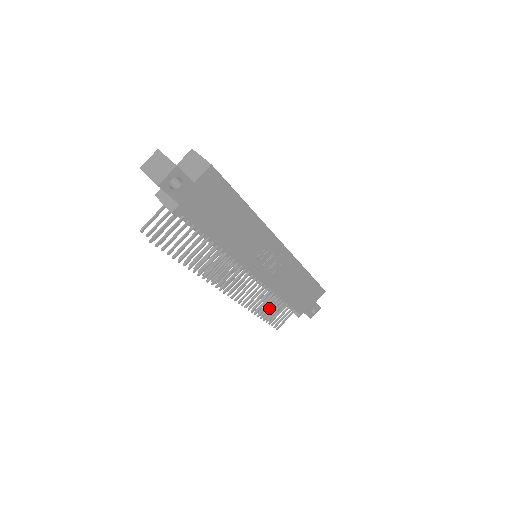
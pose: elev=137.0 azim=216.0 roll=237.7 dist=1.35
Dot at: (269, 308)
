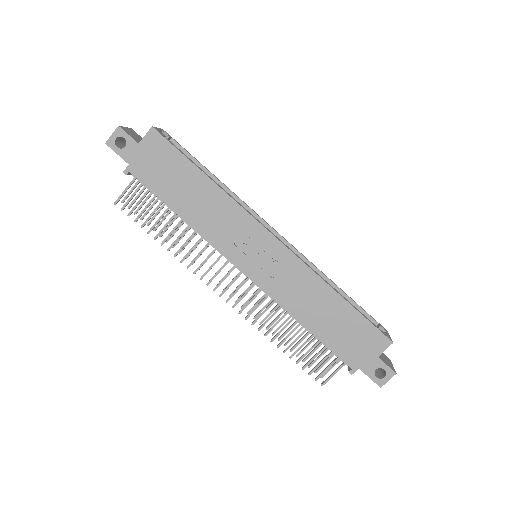
Dot at: (294, 340)
